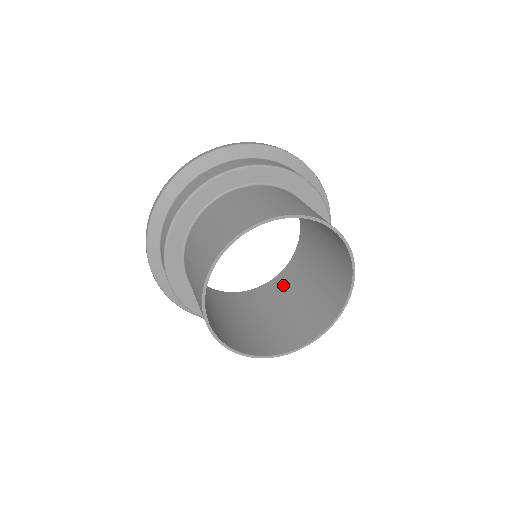
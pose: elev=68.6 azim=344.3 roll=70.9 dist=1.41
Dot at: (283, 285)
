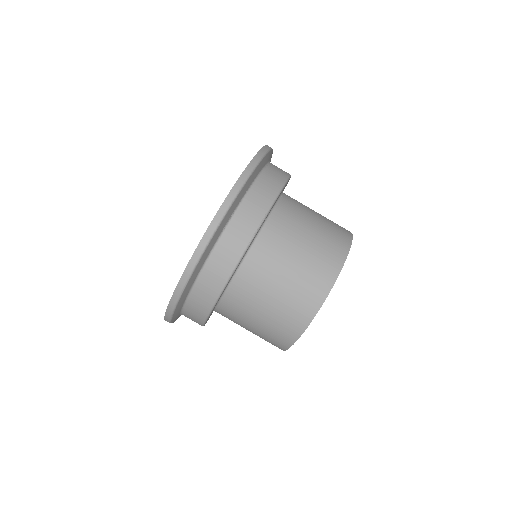
Dot at: occluded
